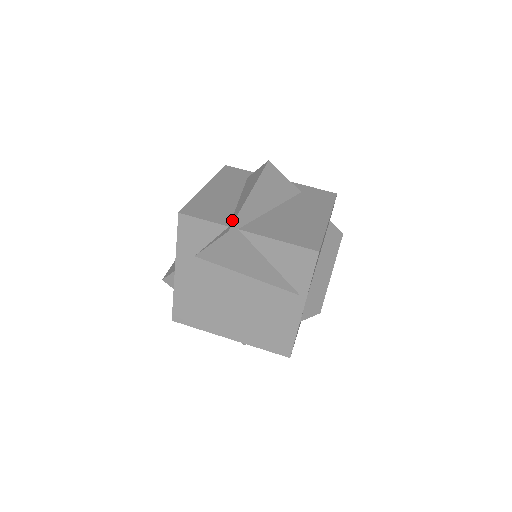
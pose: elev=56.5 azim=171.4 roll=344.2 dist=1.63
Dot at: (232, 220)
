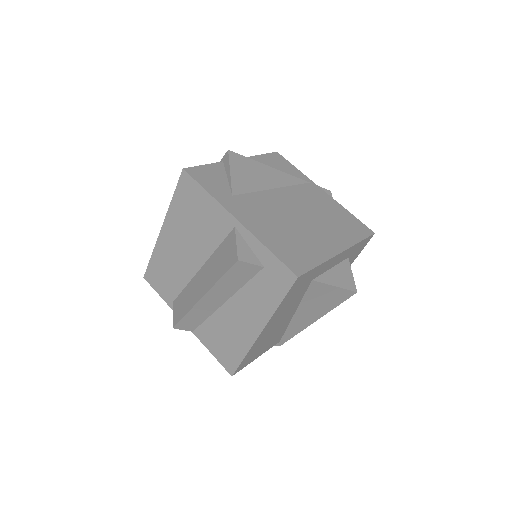
Dot at: occluded
